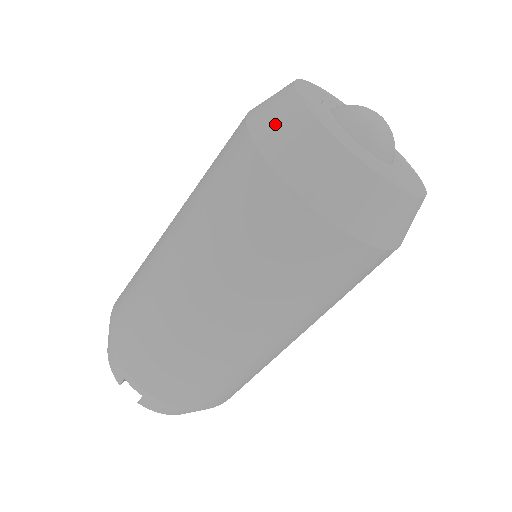
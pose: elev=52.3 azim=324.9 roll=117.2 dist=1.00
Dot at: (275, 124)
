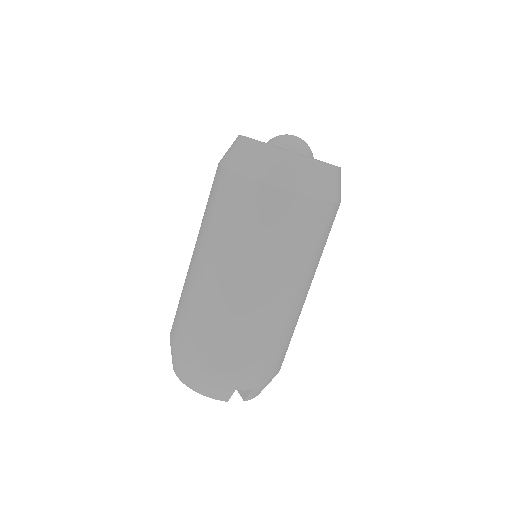
Dot at: (274, 168)
